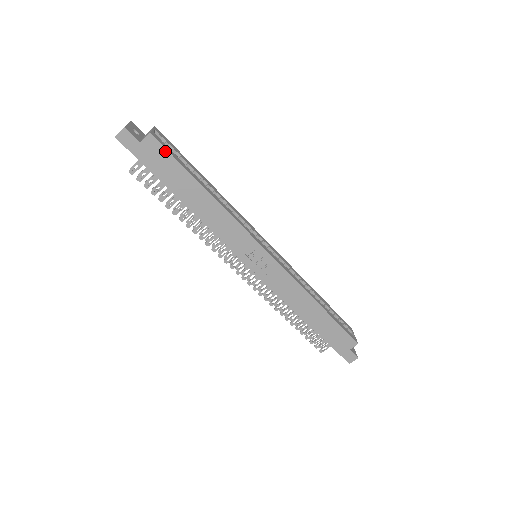
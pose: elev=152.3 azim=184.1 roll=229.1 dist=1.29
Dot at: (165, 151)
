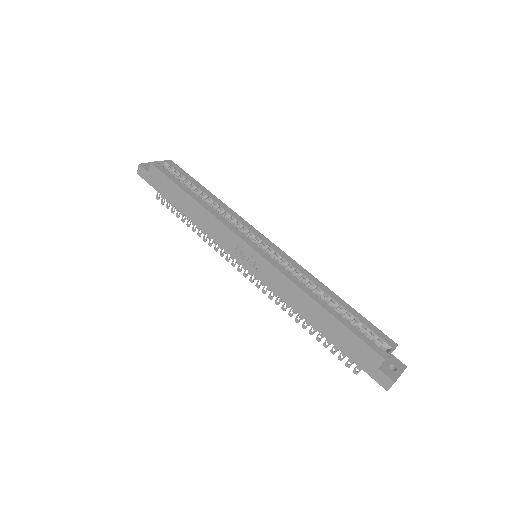
Dot at: (161, 173)
